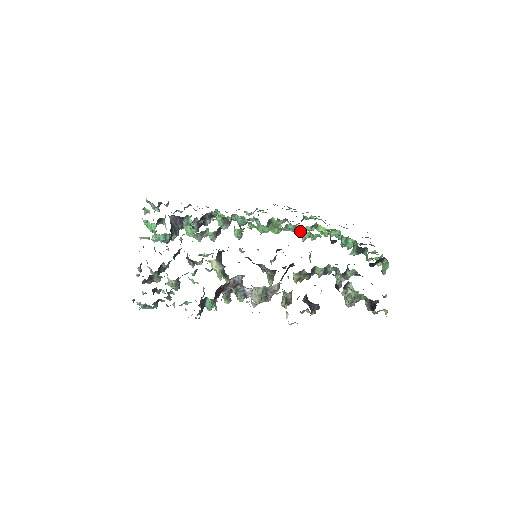
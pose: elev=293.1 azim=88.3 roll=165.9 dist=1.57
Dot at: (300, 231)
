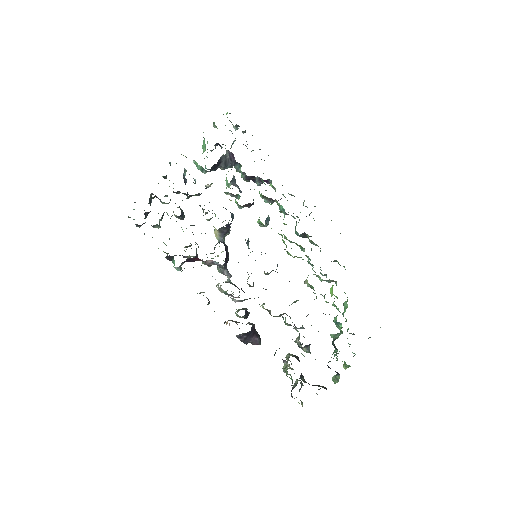
Dot at: (308, 275)
